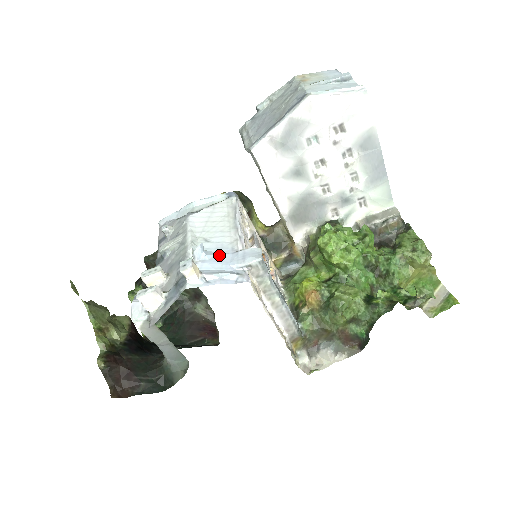
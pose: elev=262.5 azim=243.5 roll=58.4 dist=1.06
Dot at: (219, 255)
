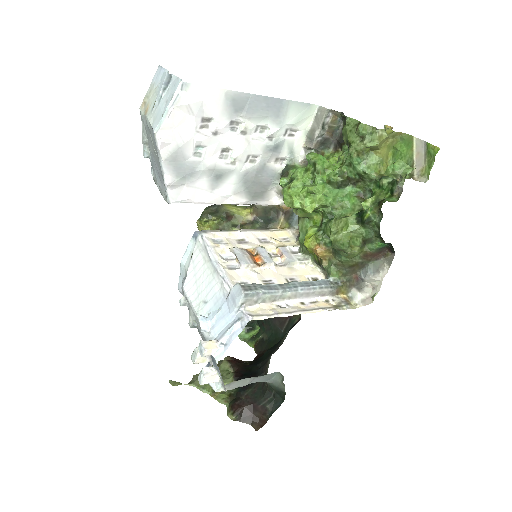
Dot at: (219, 311)
